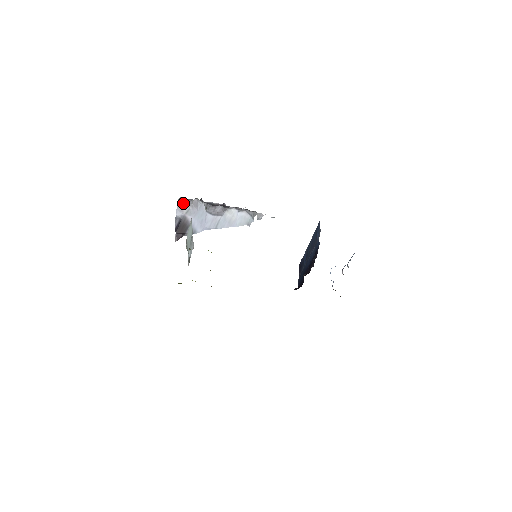
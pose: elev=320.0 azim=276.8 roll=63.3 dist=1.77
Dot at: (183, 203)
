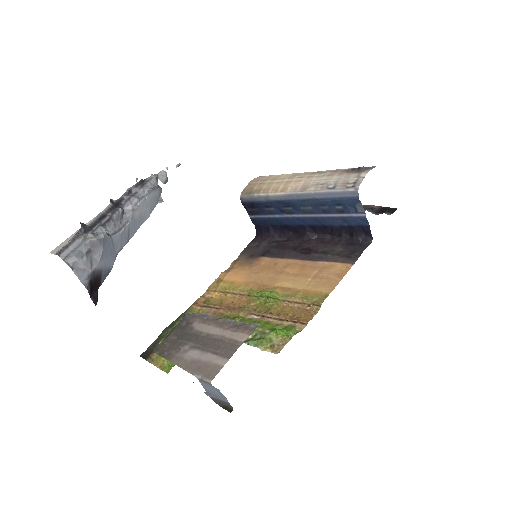
Dot at: (80, 261)
